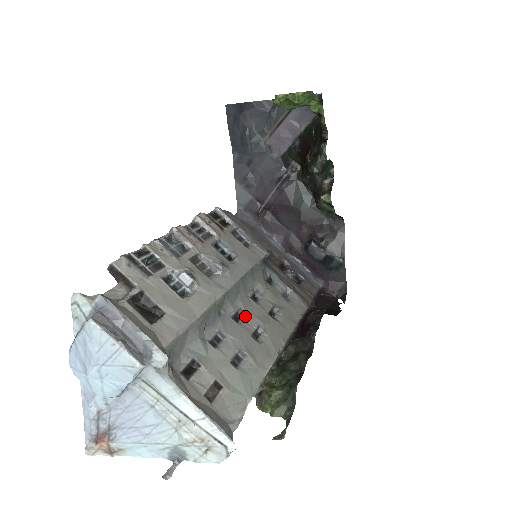
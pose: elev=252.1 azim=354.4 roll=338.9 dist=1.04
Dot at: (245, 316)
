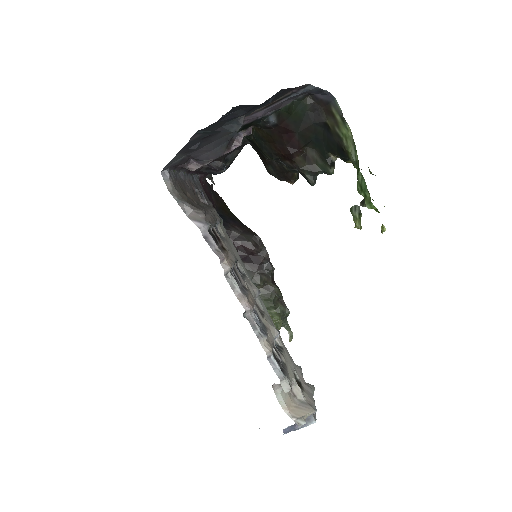
Dot at: occluded
